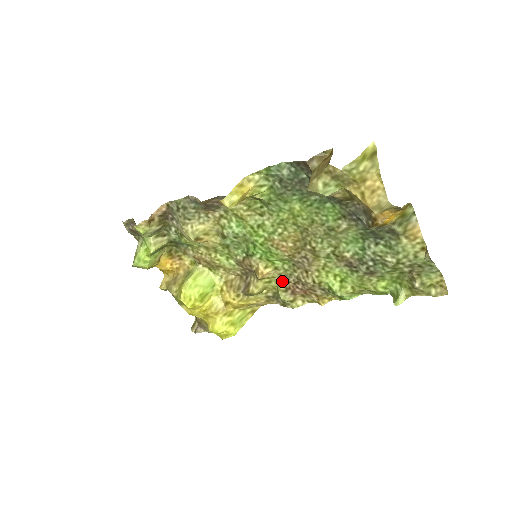
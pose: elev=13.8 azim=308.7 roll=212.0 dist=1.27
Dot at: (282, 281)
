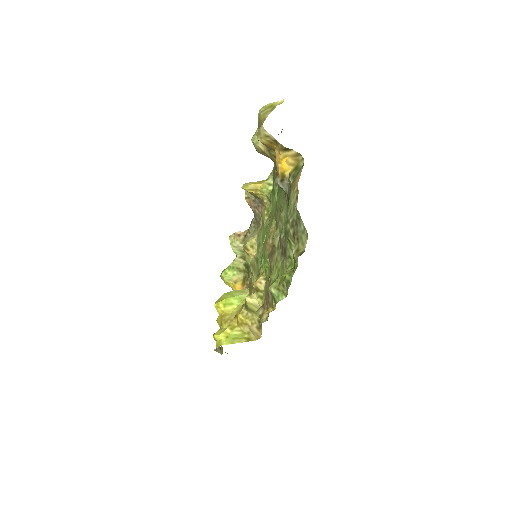
Dot at: occluded
